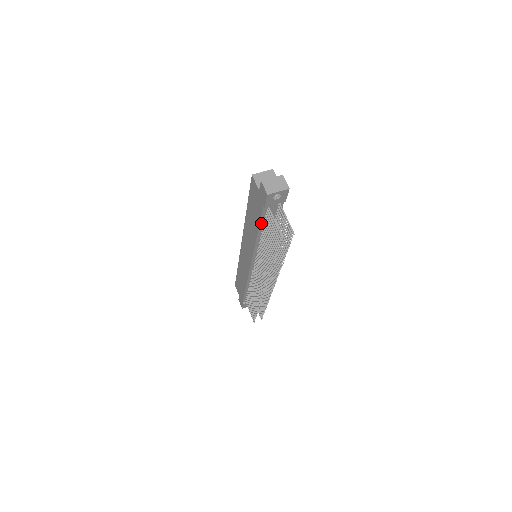
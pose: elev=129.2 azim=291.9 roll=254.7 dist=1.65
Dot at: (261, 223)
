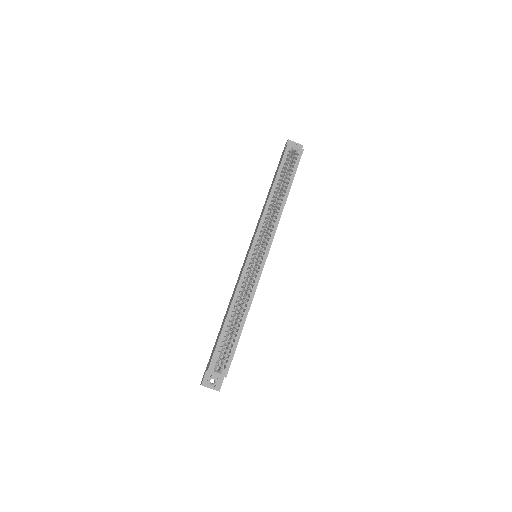
Dot at: occluded
